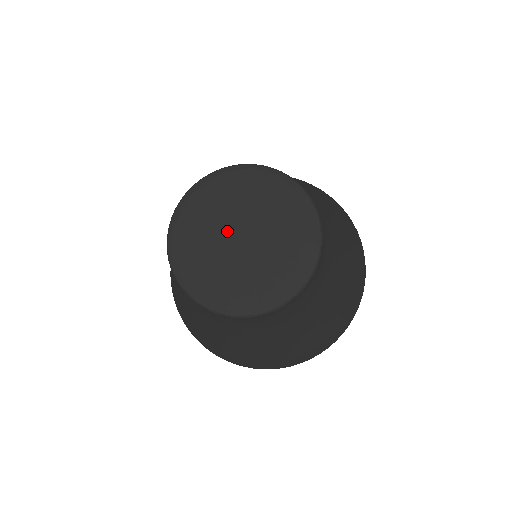
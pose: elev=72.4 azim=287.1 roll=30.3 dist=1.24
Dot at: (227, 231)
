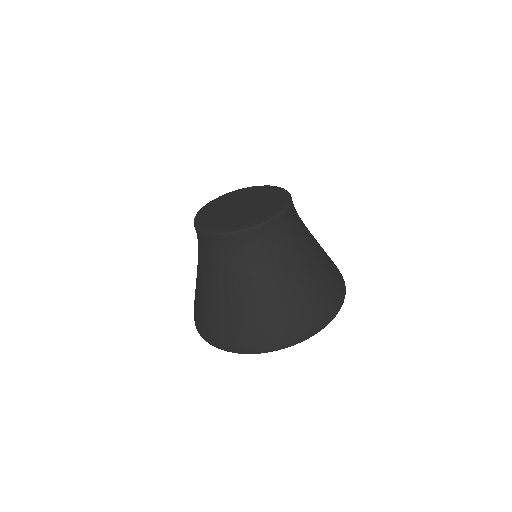
Dot at: (233, 205)
